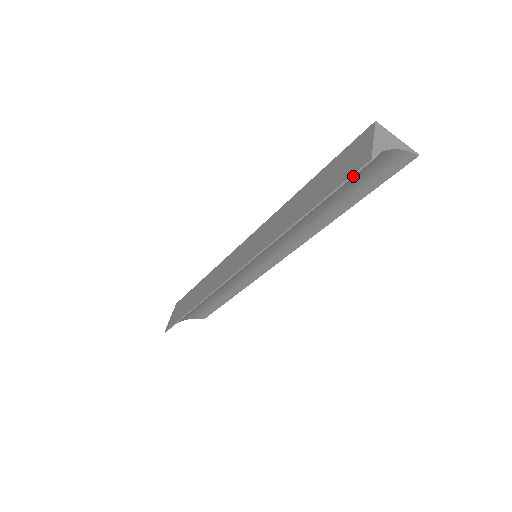
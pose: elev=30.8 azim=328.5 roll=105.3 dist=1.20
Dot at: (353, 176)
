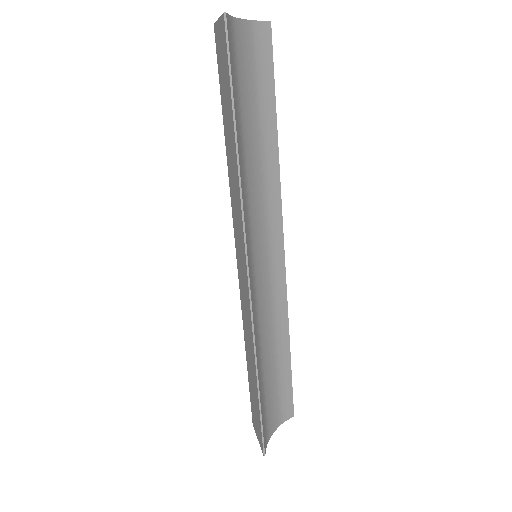
Dot at: (228, 44)
